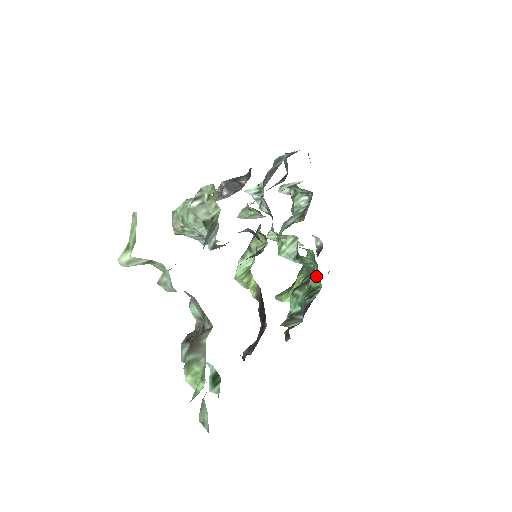
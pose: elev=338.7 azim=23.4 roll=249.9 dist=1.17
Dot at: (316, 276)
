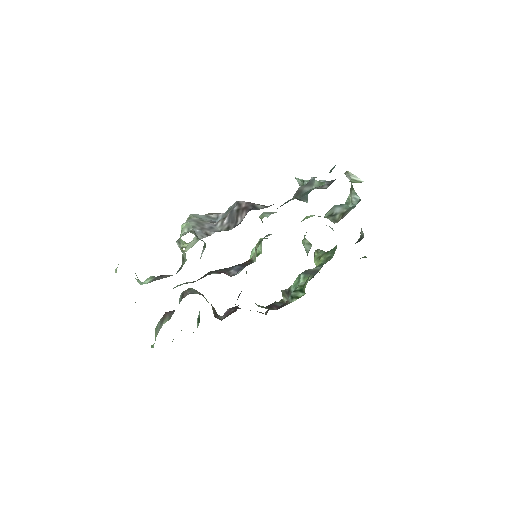
Dot at: (306, 284)
